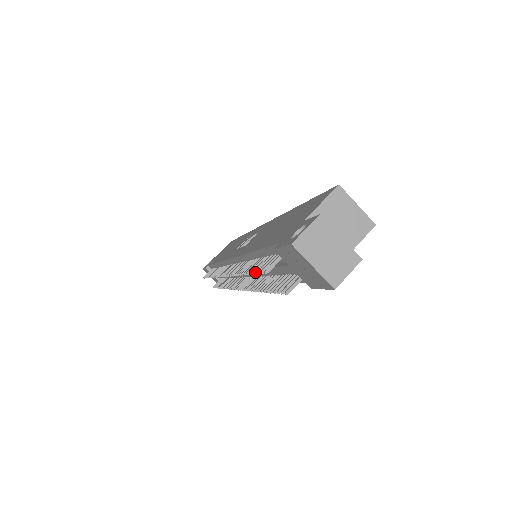
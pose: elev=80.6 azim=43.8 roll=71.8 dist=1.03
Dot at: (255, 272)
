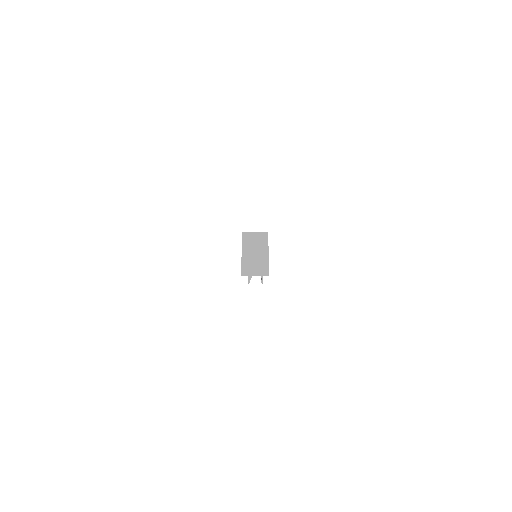
Dot at: occluded
